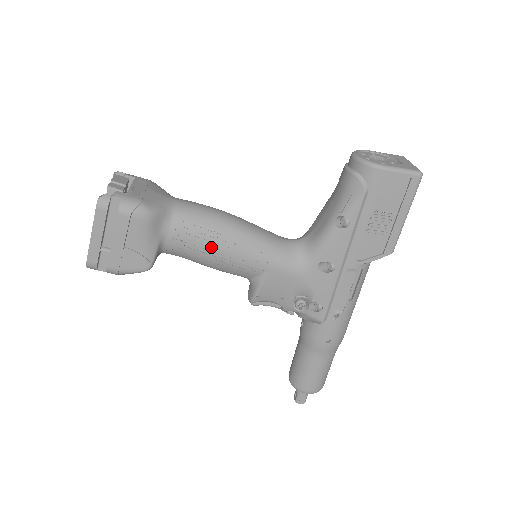
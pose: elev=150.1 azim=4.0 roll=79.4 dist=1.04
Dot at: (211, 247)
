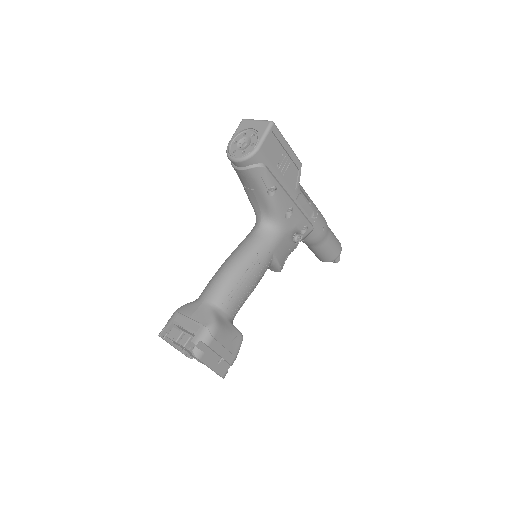
Dot at: (246, 288)
